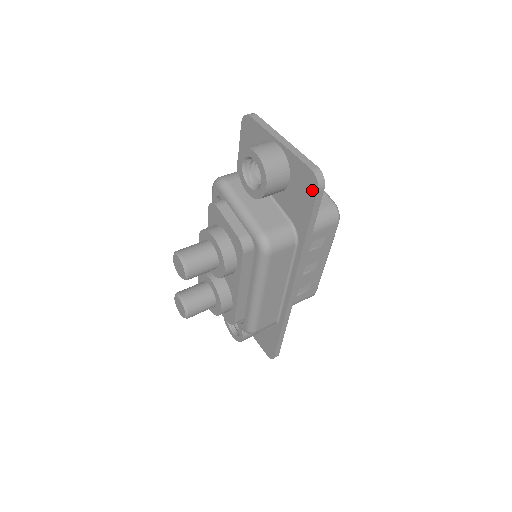
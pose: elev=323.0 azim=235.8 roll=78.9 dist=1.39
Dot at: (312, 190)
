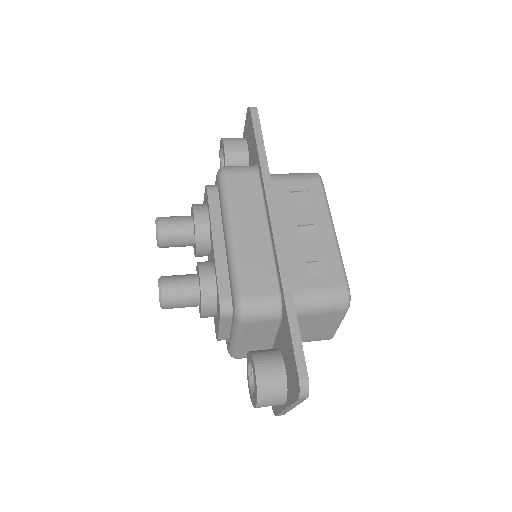
Dot at: (250, 118)
